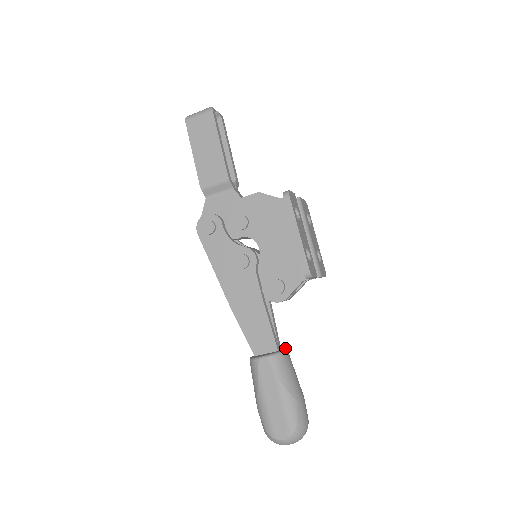
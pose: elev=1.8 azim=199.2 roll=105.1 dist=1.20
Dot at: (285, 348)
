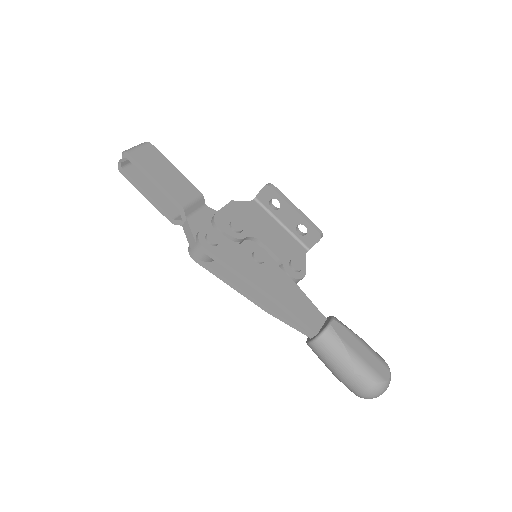
Dot at: occluded
